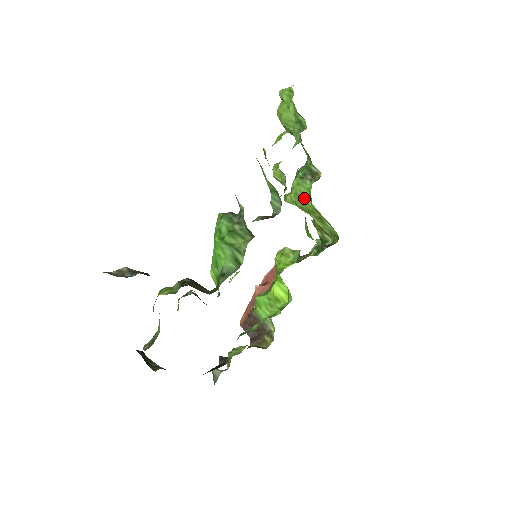
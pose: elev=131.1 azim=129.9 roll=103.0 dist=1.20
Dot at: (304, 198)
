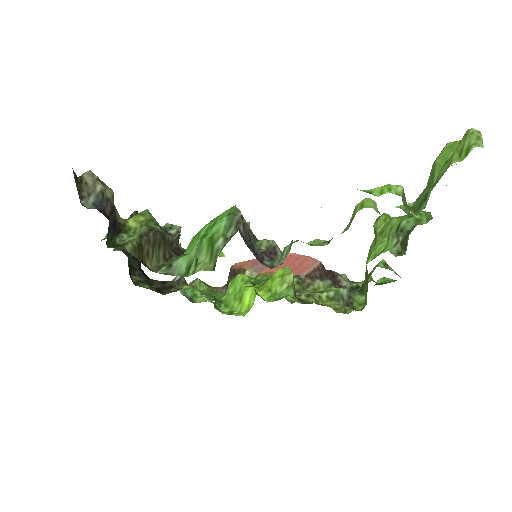
Dot at: (376, 248)
